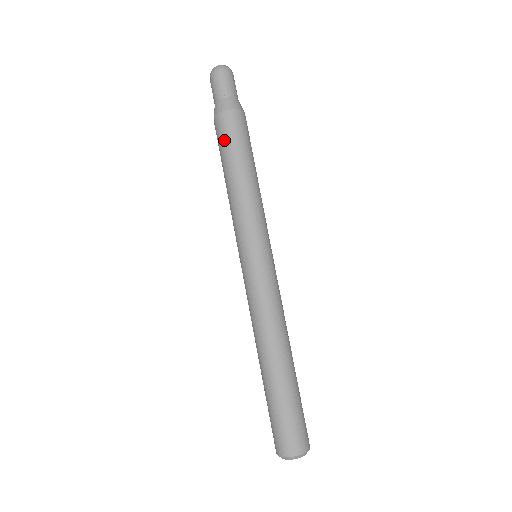
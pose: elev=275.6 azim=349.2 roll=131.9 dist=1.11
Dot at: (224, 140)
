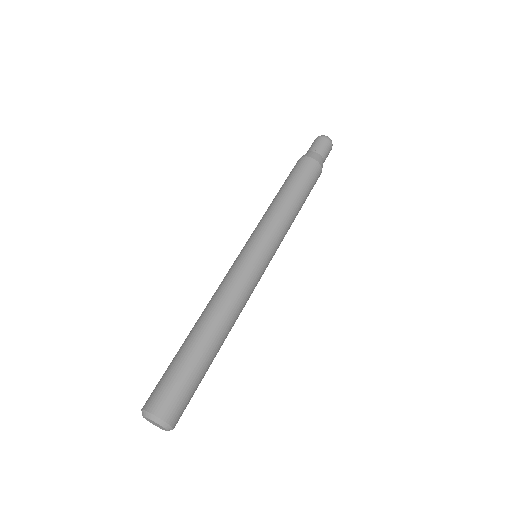
Dot at: (292, 172)
